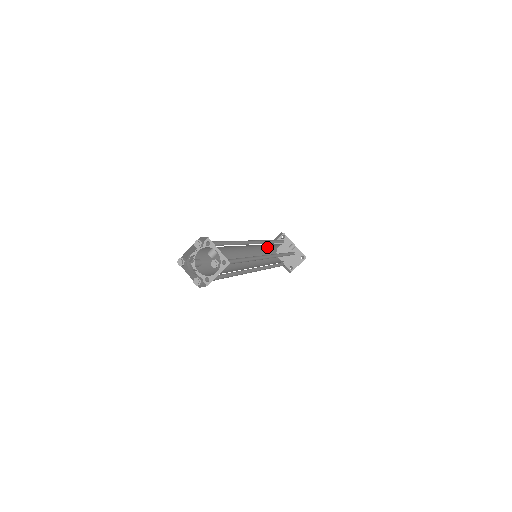
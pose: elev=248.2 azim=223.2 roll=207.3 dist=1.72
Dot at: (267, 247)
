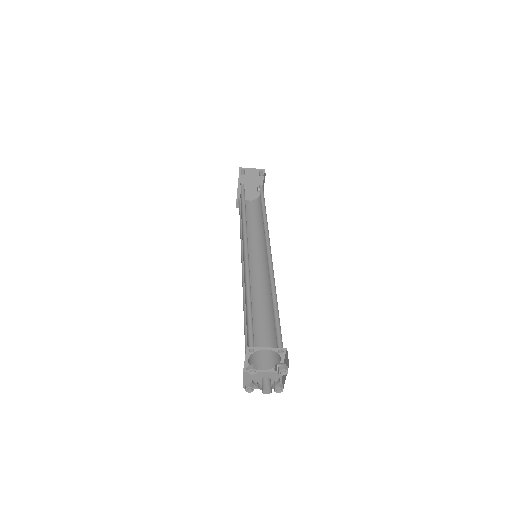
Dot at: occluded
